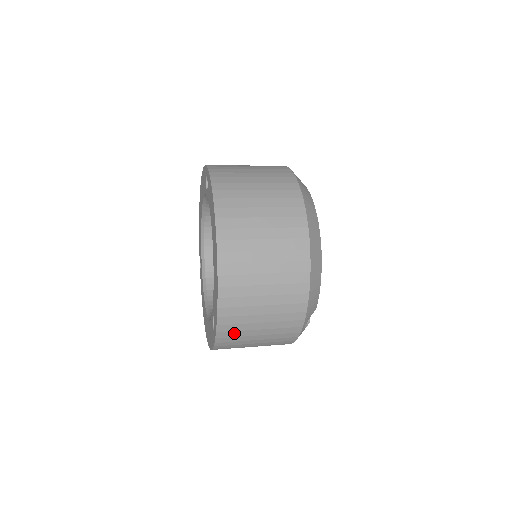
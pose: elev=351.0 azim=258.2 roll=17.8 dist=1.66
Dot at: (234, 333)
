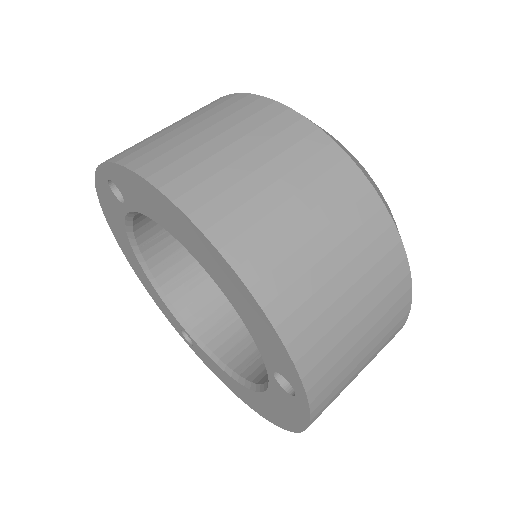
Dot at: (331, 372)
